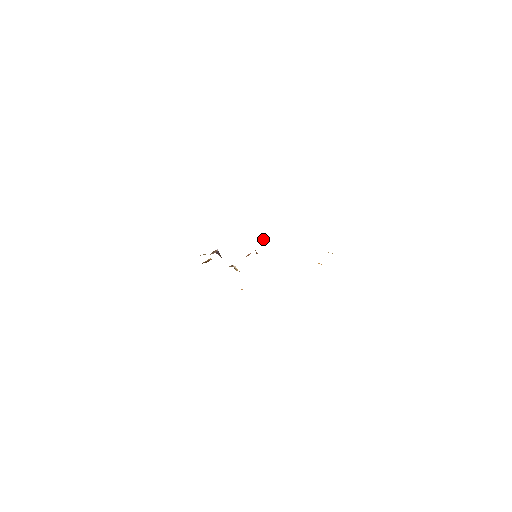
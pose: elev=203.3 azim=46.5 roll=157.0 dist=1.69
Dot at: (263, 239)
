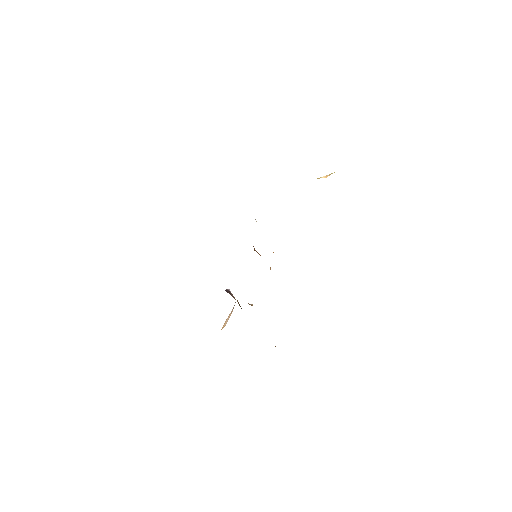
Dot at: occluded
